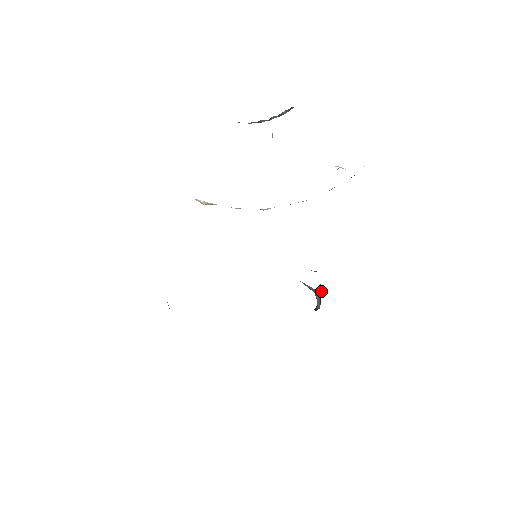
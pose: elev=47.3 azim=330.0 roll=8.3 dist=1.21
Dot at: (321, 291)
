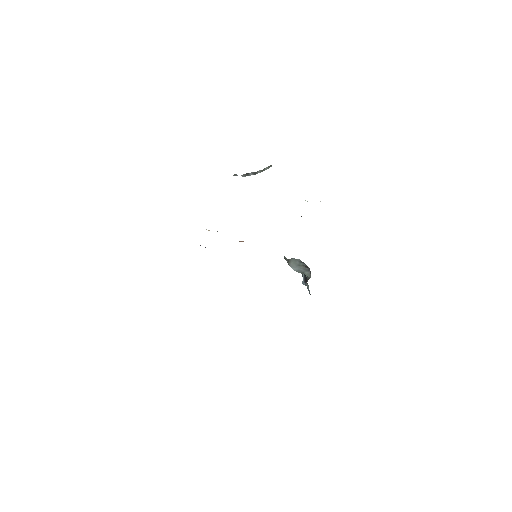
Dot at: occluded
